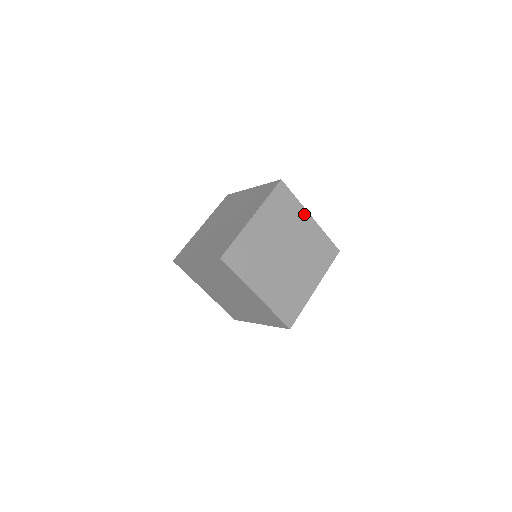
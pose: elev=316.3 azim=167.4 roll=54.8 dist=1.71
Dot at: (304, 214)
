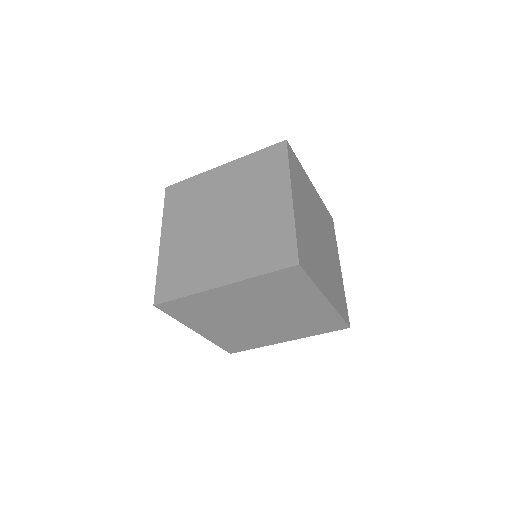
Dot at: (337, 257)
